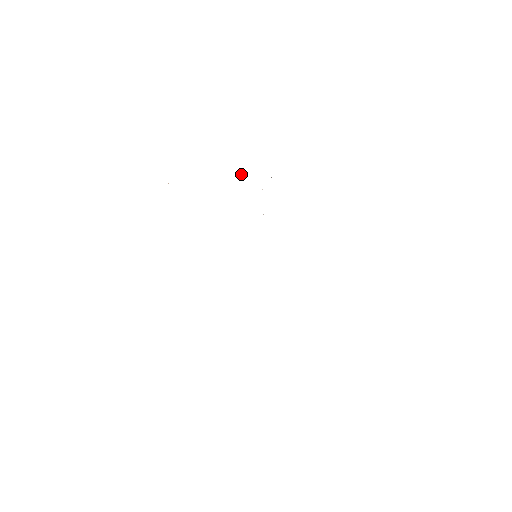
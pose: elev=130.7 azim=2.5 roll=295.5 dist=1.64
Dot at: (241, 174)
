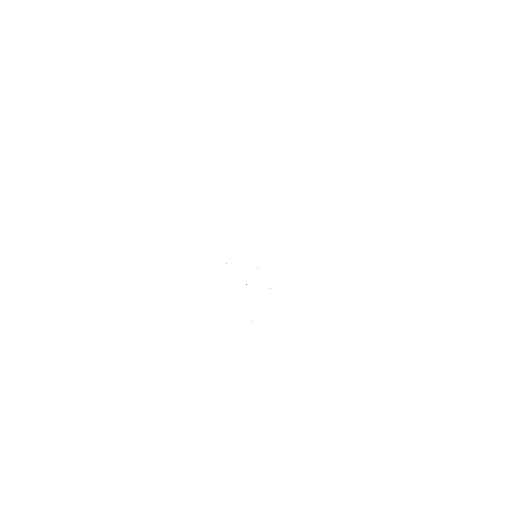
Dot at: occluded
